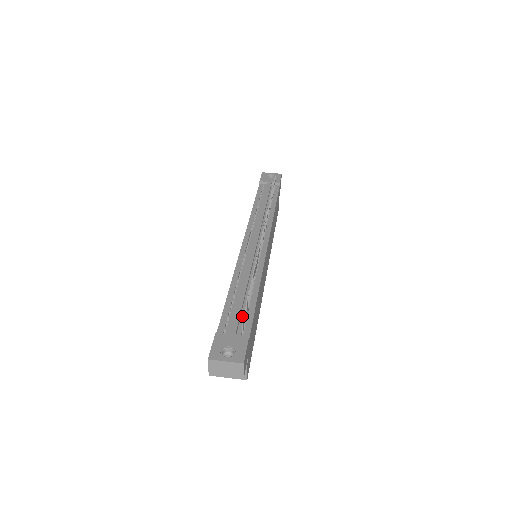
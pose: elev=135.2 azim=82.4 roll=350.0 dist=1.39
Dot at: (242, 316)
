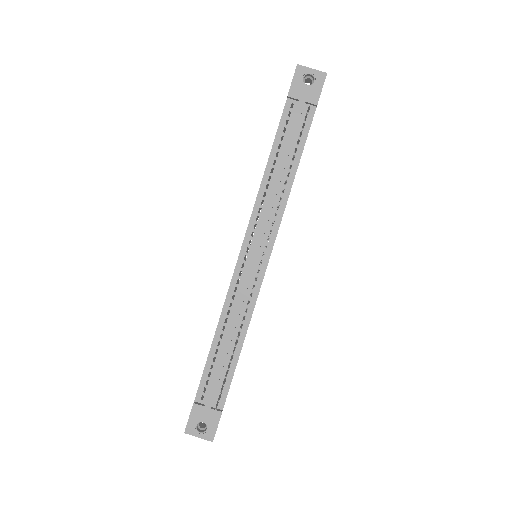
Dot at: (221, 381)
